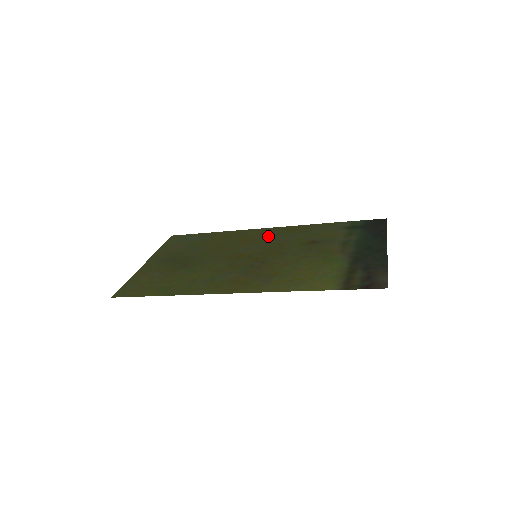
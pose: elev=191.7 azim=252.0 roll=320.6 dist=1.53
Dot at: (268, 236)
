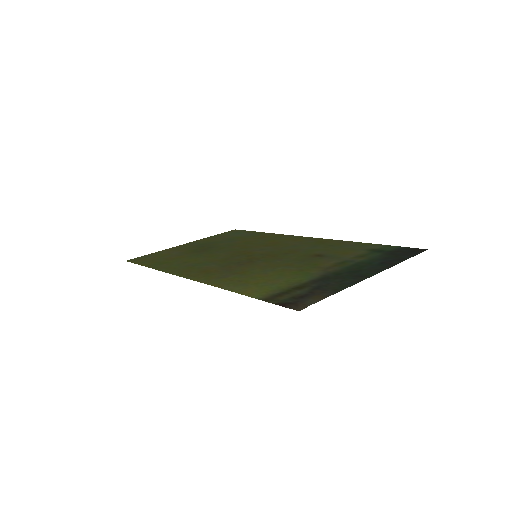
Dot at: (294, 243)
